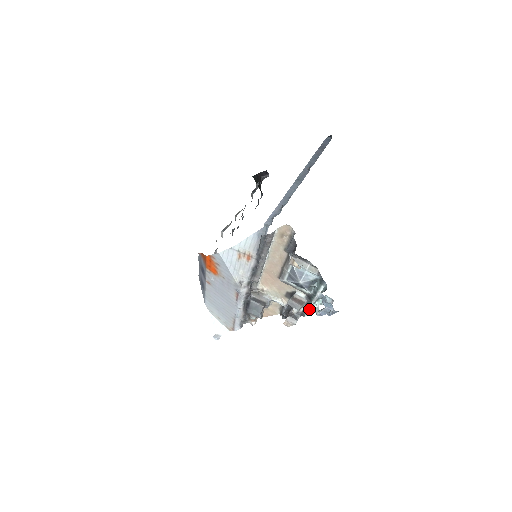
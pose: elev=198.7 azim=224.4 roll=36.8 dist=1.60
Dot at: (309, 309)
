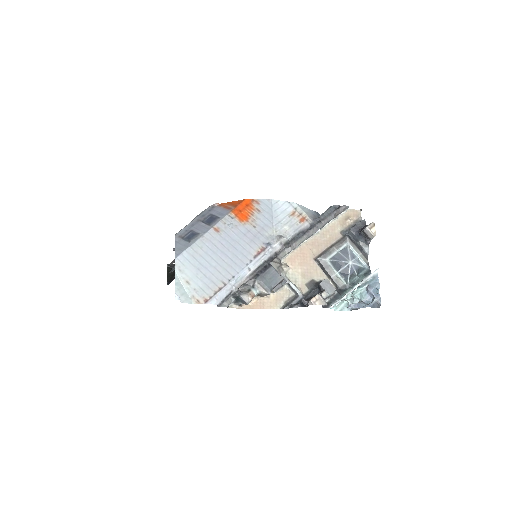
Dot at: (346, 295)
